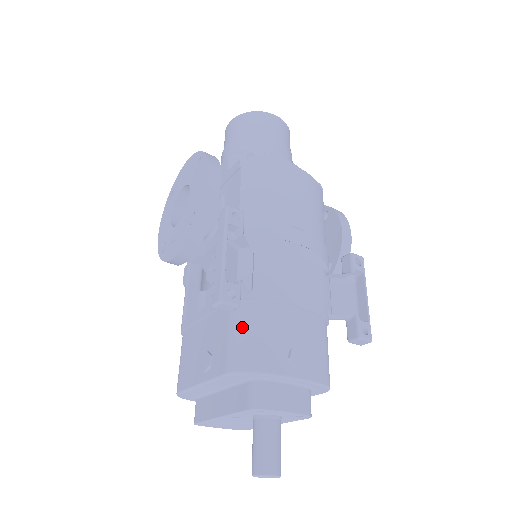
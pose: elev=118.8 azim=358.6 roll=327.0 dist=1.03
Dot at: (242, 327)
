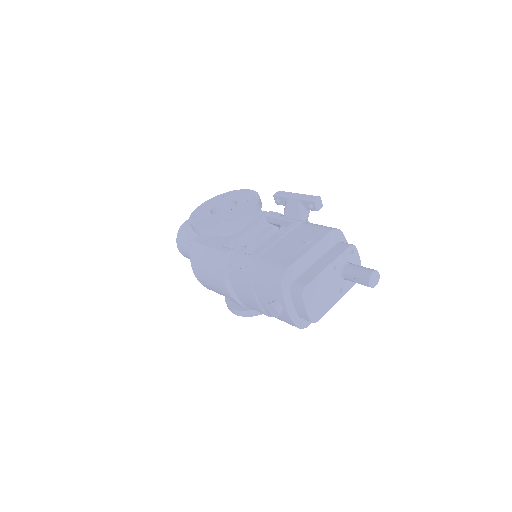
Dot at: occluded
